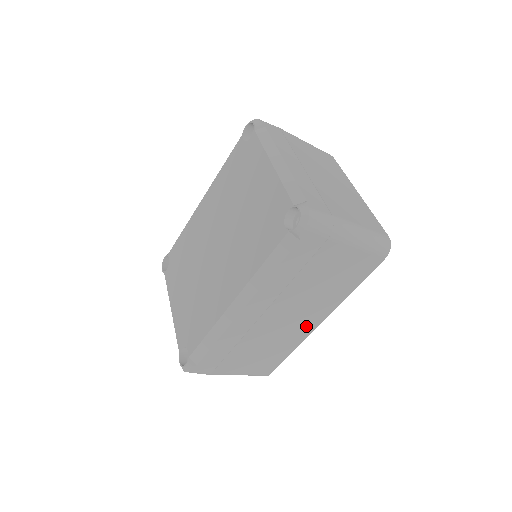
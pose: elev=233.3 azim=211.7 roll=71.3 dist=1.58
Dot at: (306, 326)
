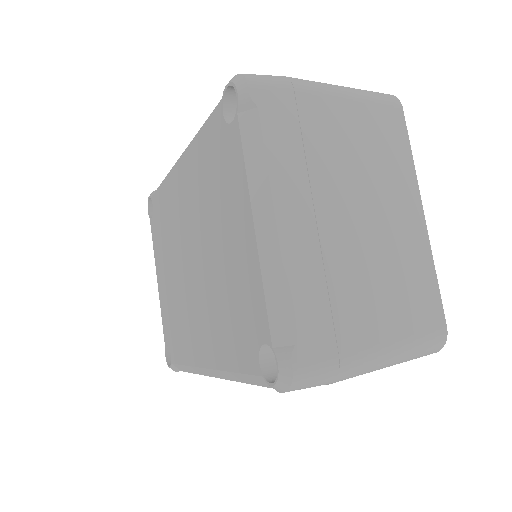
Dot at: occluded
